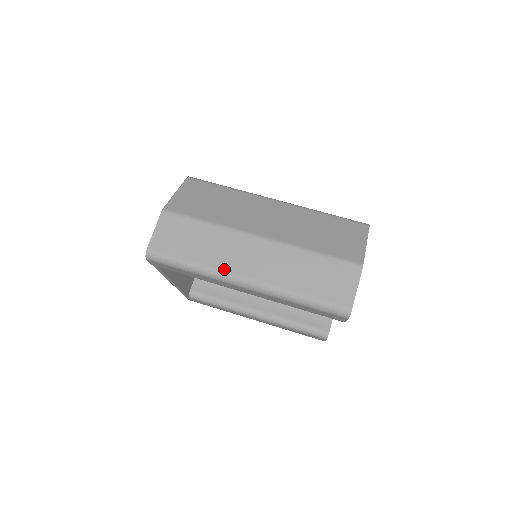
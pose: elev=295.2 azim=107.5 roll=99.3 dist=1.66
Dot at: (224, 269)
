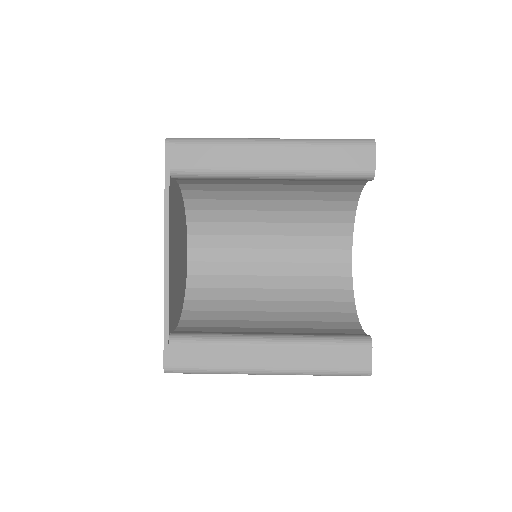
Dot at: occluded
